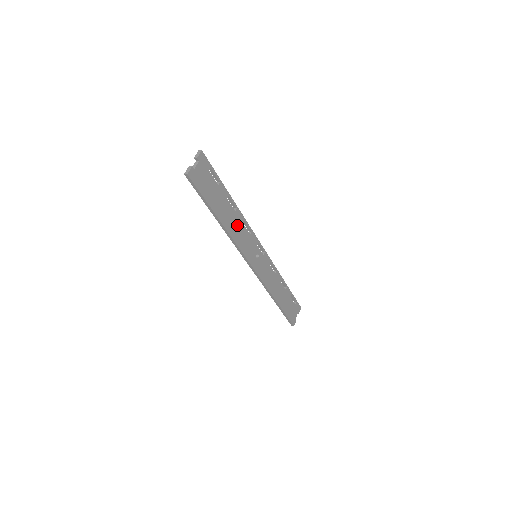
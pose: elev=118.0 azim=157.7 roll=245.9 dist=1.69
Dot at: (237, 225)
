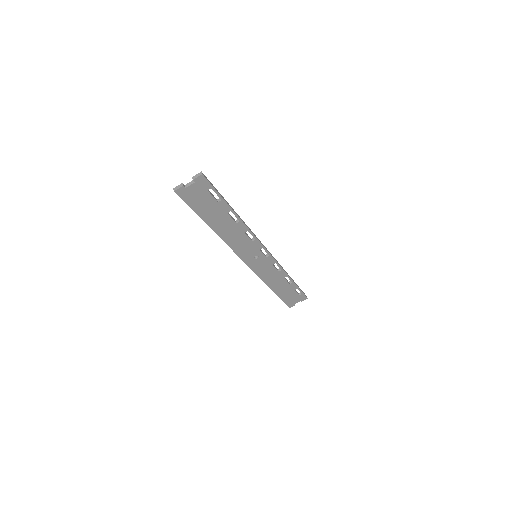
Dot at: (235, 233)
